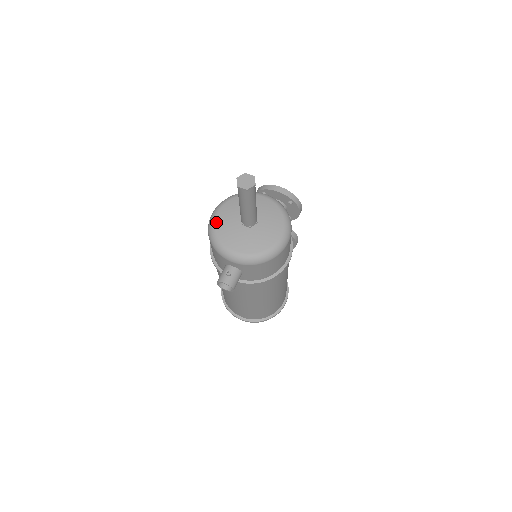
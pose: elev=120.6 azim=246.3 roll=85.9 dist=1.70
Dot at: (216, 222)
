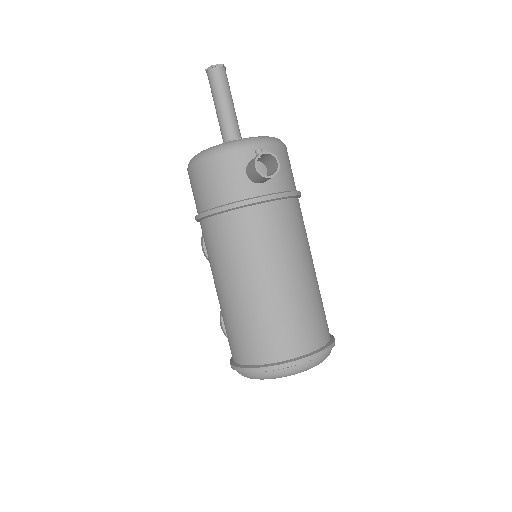
Dot at: occluded
